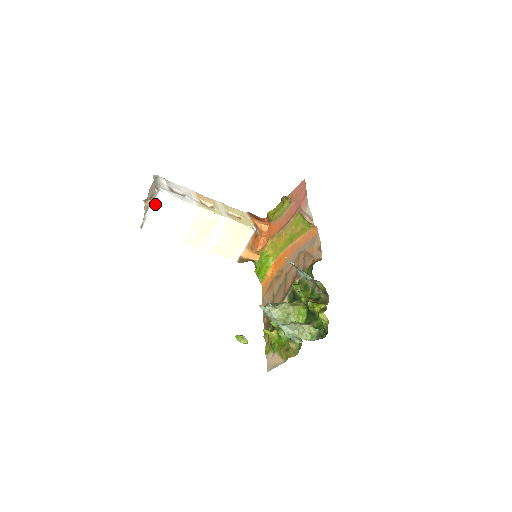
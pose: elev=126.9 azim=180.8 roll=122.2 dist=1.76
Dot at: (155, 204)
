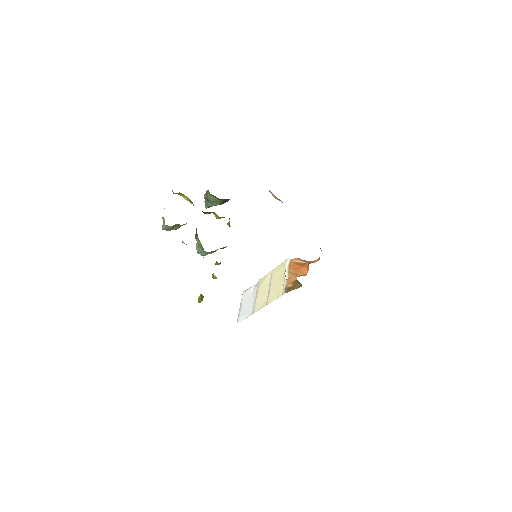
Dot at: (241, 301)
